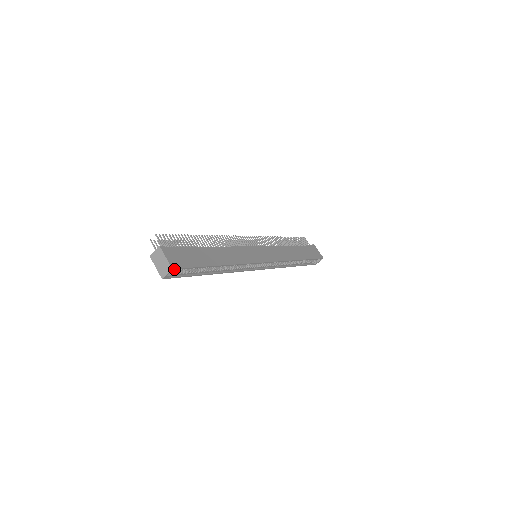
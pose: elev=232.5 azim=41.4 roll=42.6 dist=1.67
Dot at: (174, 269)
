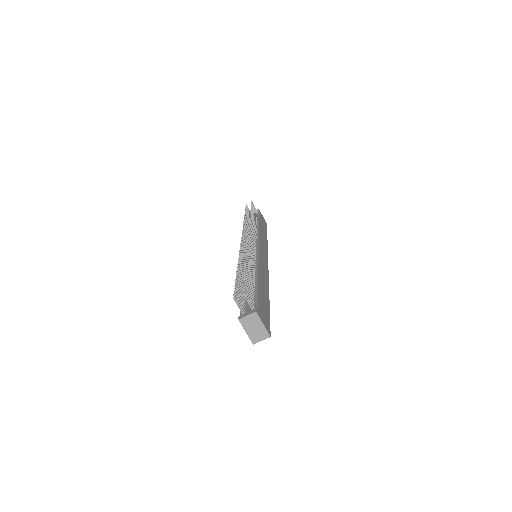
Dot at: (269, 335)
